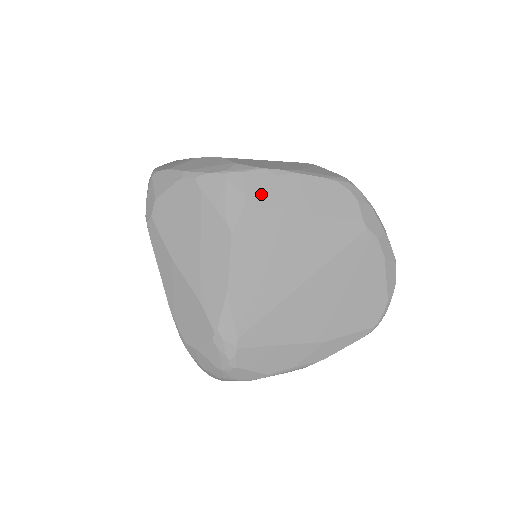
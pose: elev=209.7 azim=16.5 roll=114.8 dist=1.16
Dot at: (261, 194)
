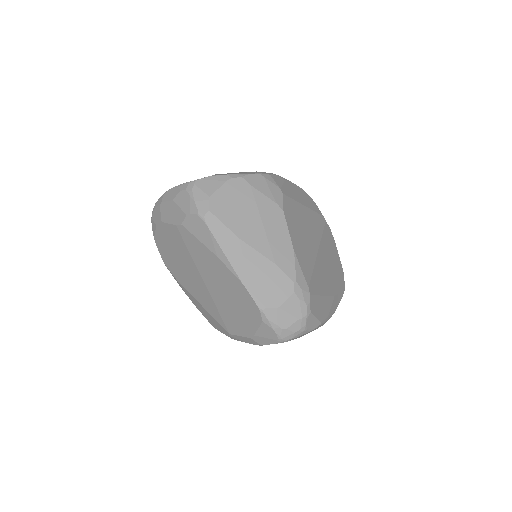
Dot at: (284, 189)
